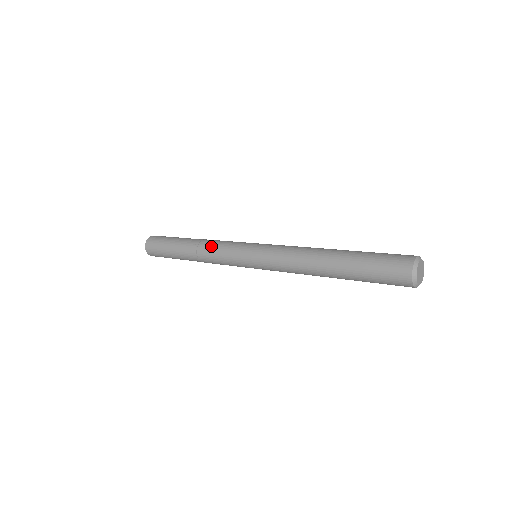
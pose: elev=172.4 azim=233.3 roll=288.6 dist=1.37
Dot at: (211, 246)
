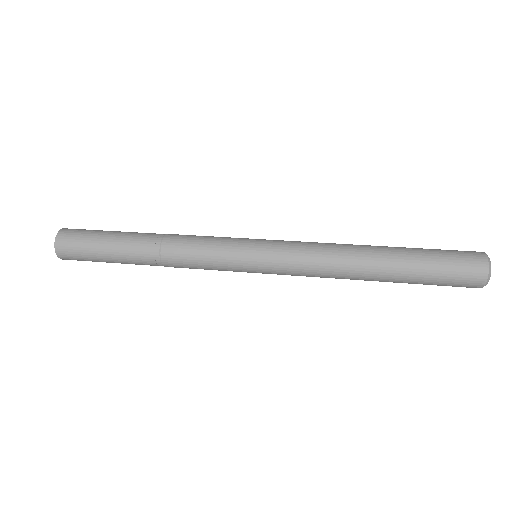
Dot at: (190, 235)
